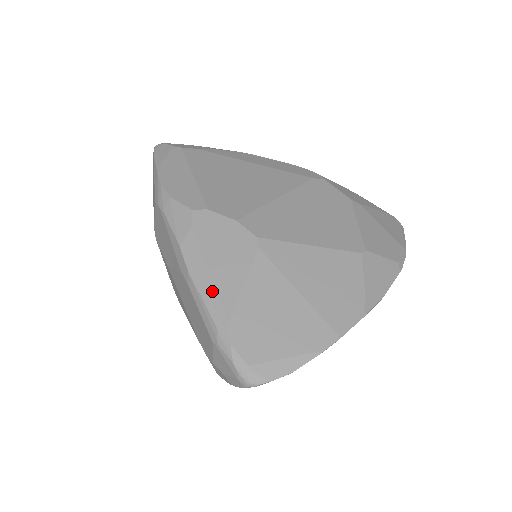
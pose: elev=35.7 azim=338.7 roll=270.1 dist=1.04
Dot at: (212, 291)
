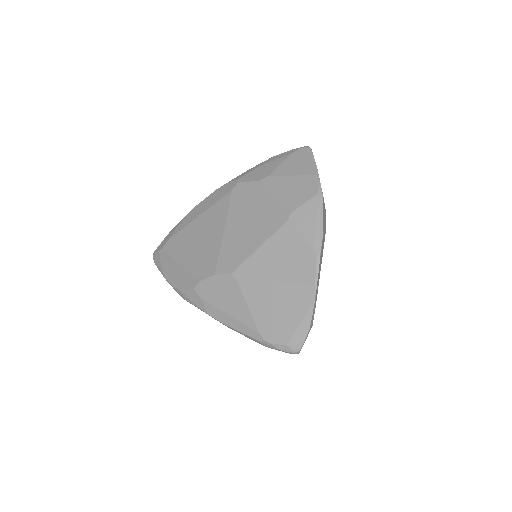
Dot at: (239, 324)
